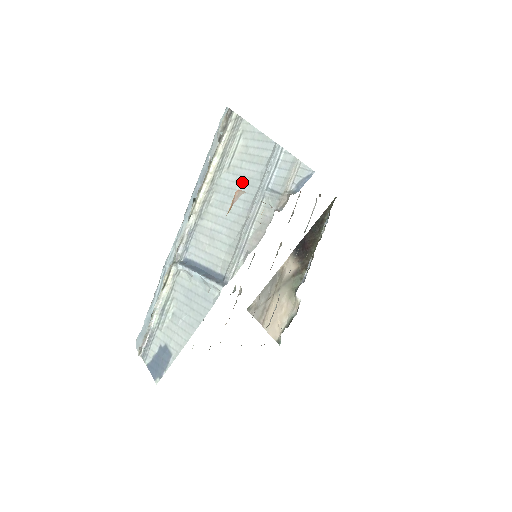
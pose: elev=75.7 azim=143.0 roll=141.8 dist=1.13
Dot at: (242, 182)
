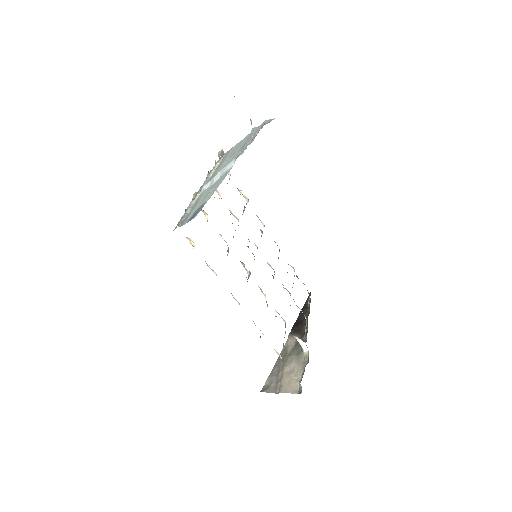
Dot at: (237, 149)
